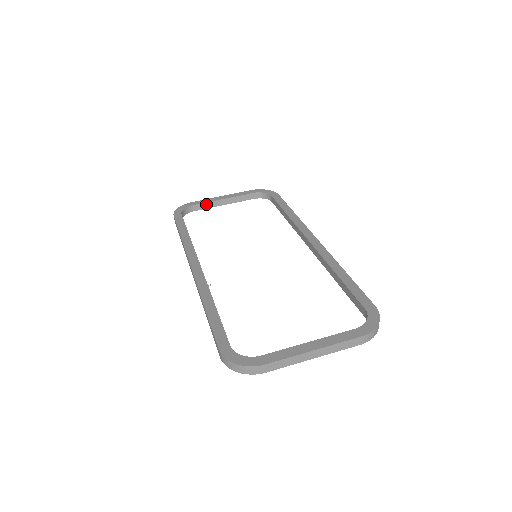
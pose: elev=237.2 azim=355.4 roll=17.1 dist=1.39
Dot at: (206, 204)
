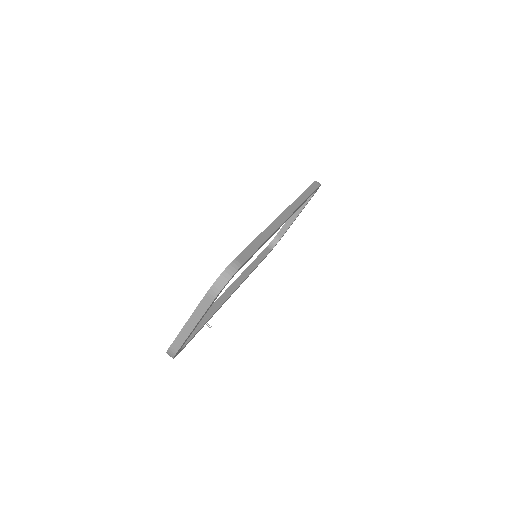
Dot at: (284, 227)
